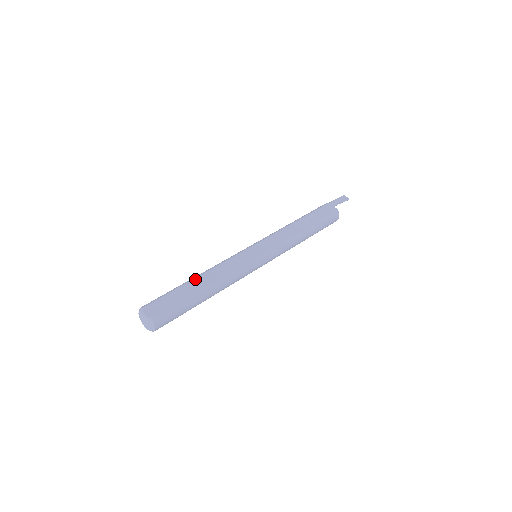
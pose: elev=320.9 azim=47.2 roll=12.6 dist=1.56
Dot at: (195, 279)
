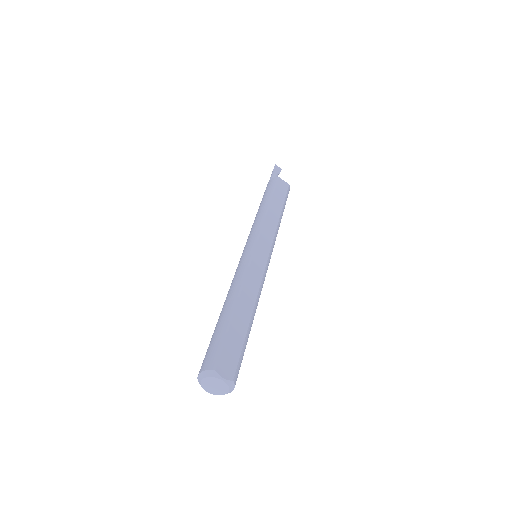
Dot at: (237, 307)
